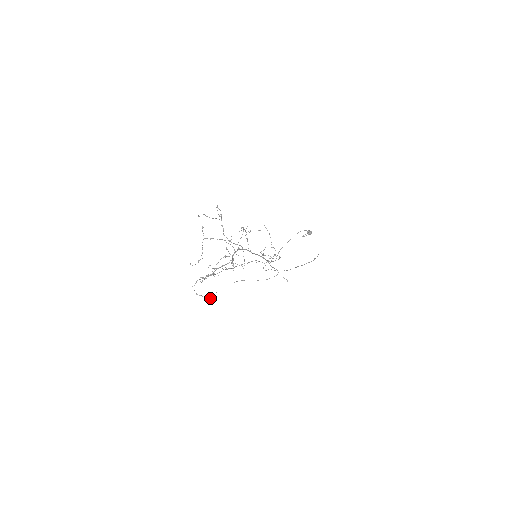
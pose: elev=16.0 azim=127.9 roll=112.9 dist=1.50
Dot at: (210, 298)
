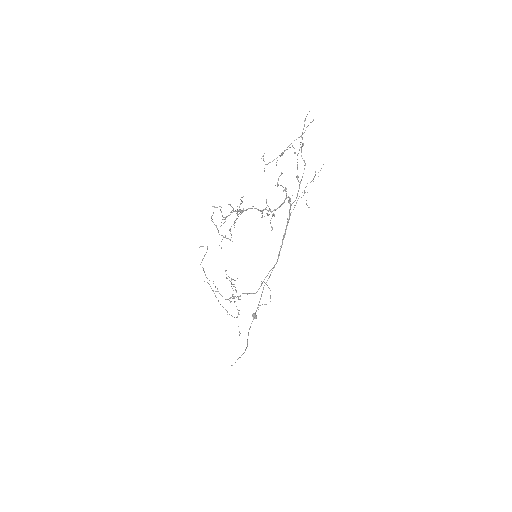
Dot at: (225, 236)
